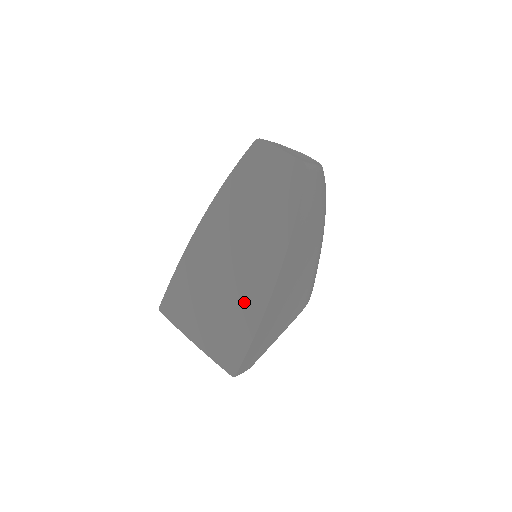
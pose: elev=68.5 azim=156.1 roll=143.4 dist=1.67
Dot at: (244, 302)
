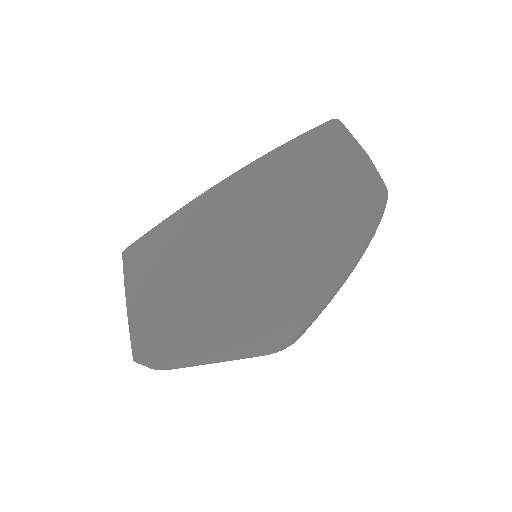
Dot at: (204, 281)
